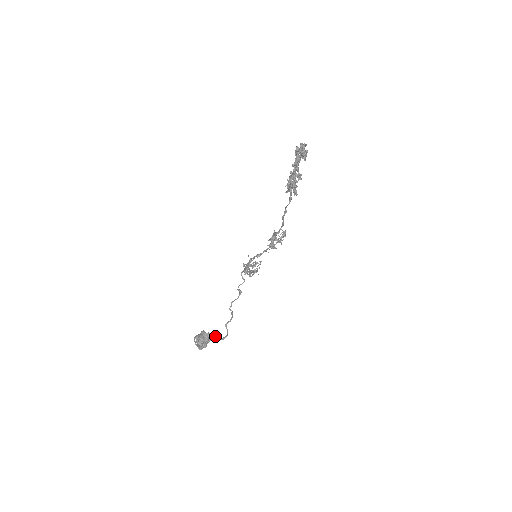
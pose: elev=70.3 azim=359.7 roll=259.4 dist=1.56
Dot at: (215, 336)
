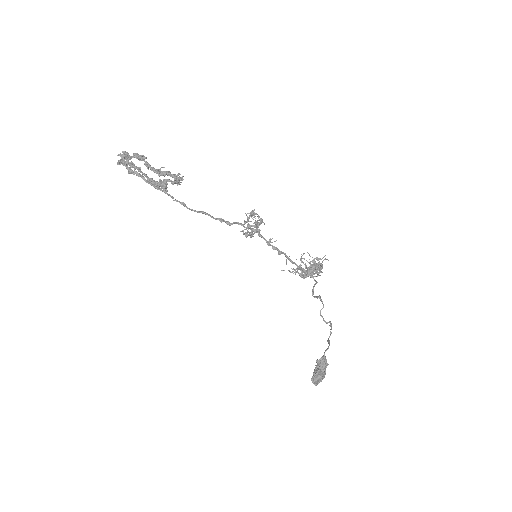
Dot at: (322, 360)
